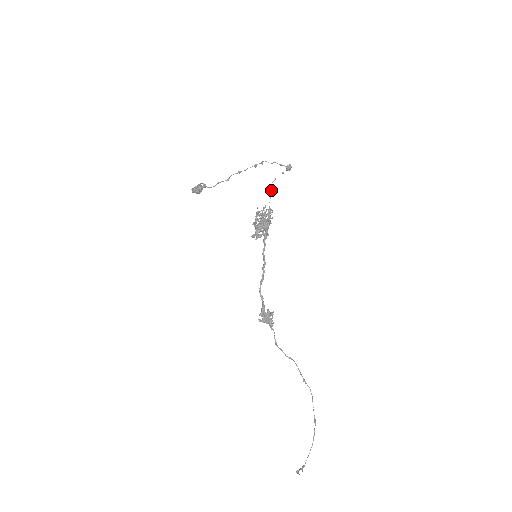
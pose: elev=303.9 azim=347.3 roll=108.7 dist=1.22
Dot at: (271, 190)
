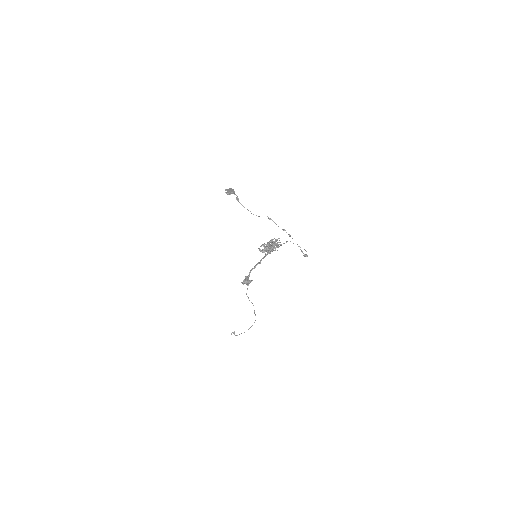
Dot at: occluded
